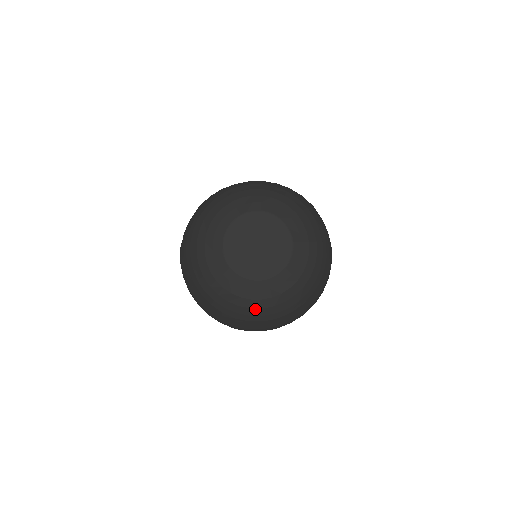
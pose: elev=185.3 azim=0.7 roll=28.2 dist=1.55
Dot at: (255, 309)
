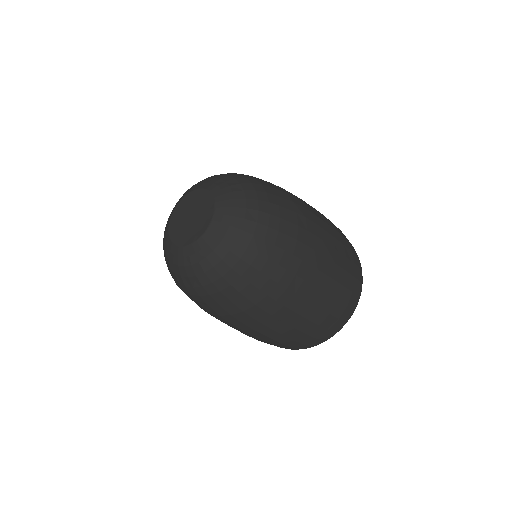
Dot at: (168, 265)
